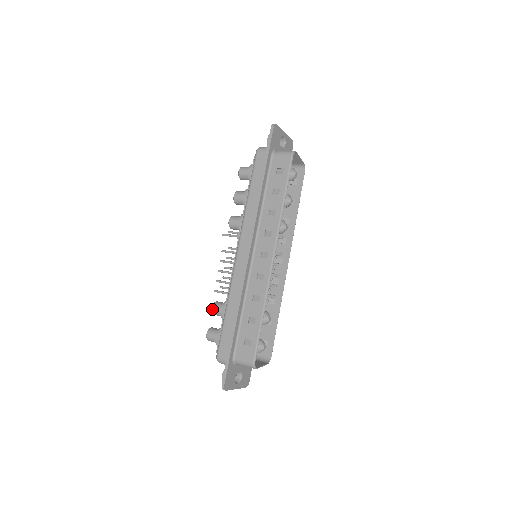
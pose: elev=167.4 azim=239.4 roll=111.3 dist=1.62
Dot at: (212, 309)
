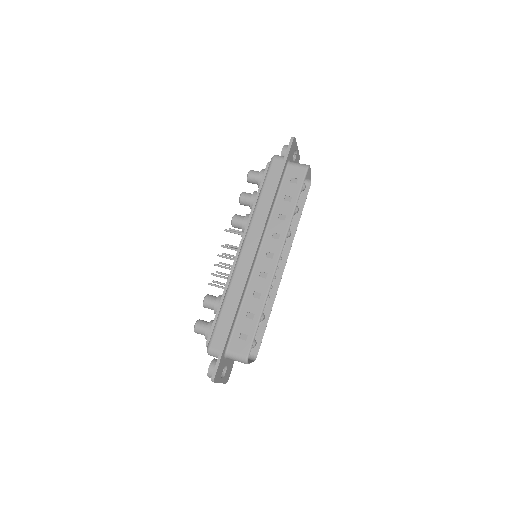
Dot at: (204, 301)
